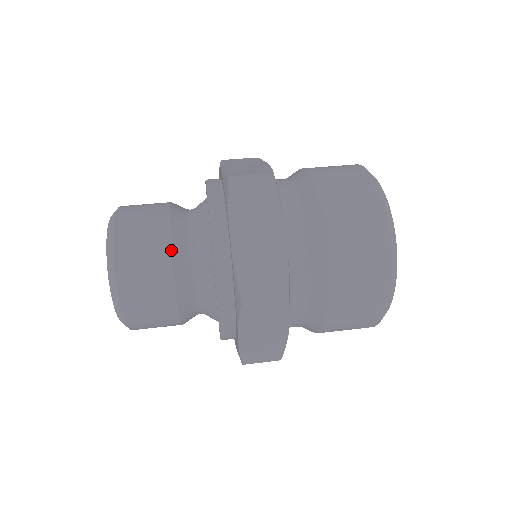
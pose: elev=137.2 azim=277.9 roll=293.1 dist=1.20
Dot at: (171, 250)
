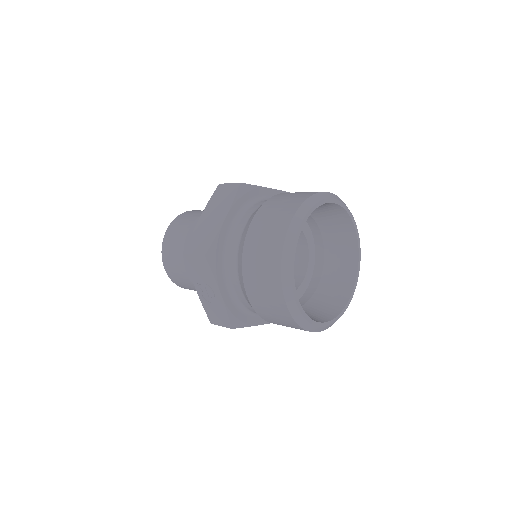
Dot at: occluded
